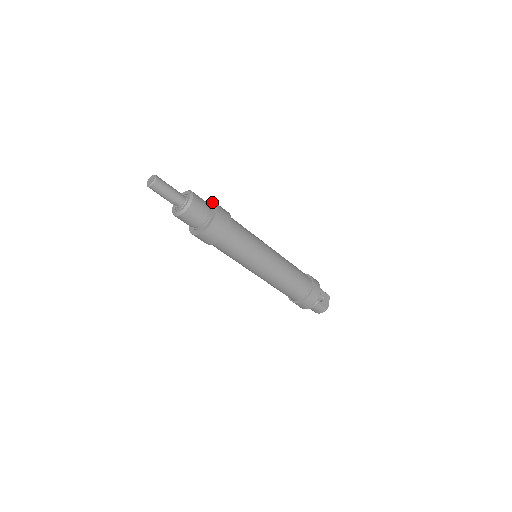
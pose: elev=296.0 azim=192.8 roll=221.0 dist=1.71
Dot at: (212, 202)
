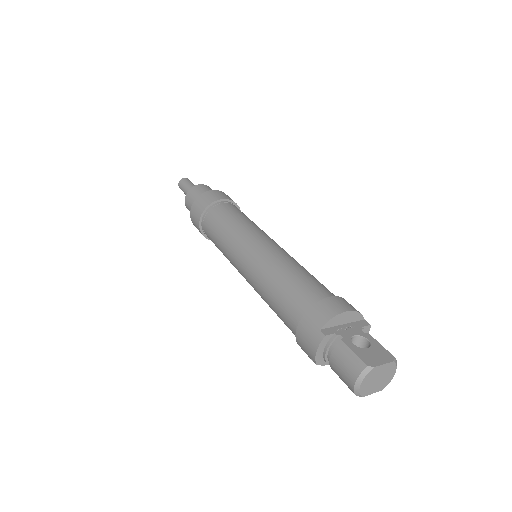
Dot at: occluded
